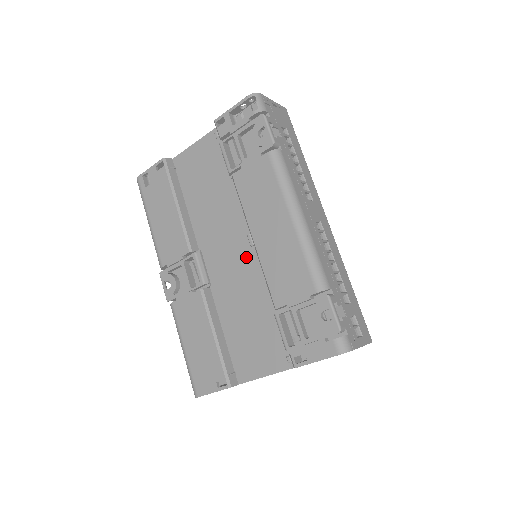
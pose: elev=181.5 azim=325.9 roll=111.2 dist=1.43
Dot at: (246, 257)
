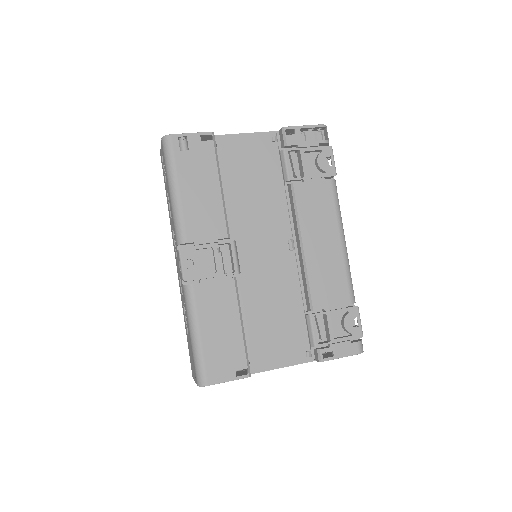
Dot at: (283, 259)
